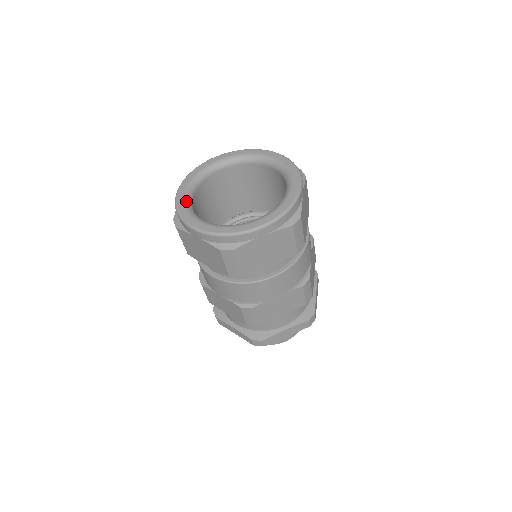
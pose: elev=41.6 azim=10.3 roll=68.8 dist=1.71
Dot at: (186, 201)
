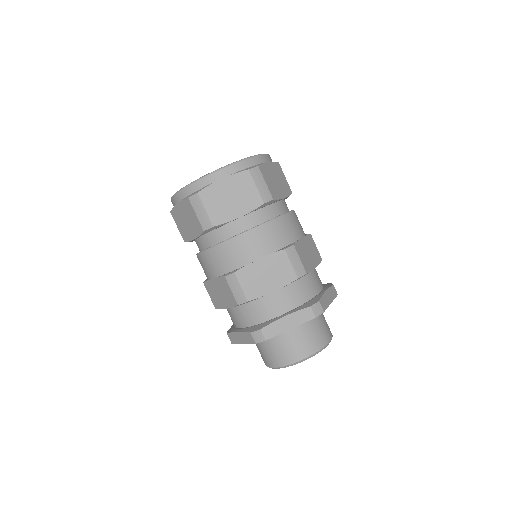
Dot at: occluded
